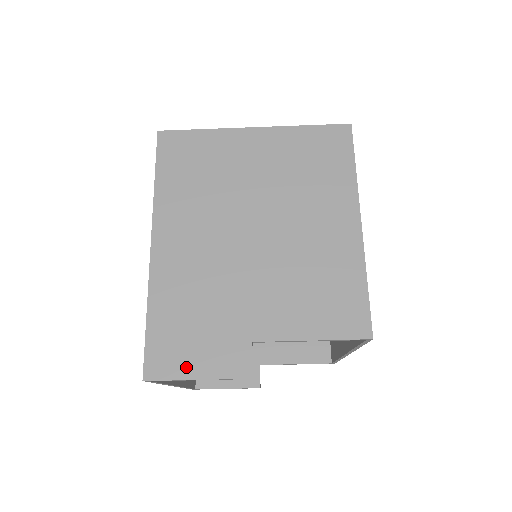
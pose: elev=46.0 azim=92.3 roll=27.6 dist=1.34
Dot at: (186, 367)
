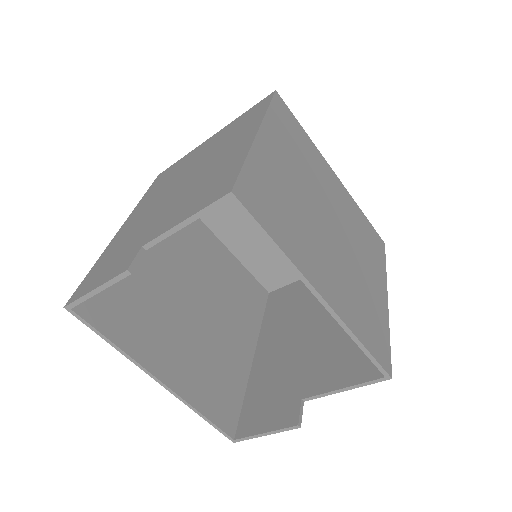
Dot at: (92, 285)
